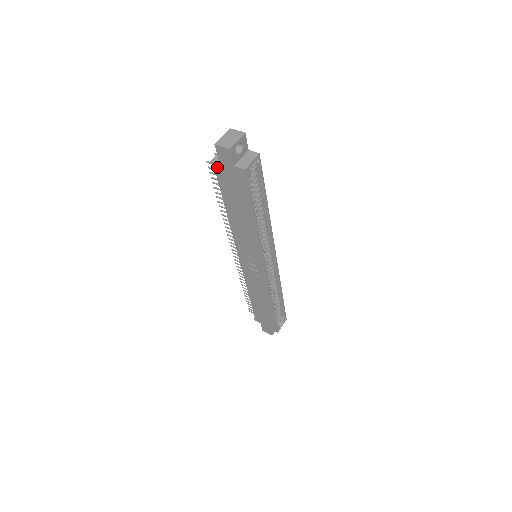
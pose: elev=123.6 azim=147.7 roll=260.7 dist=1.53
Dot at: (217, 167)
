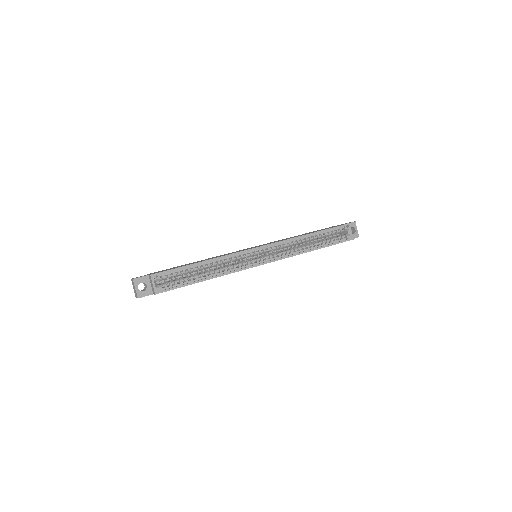
Dot at: occluded
